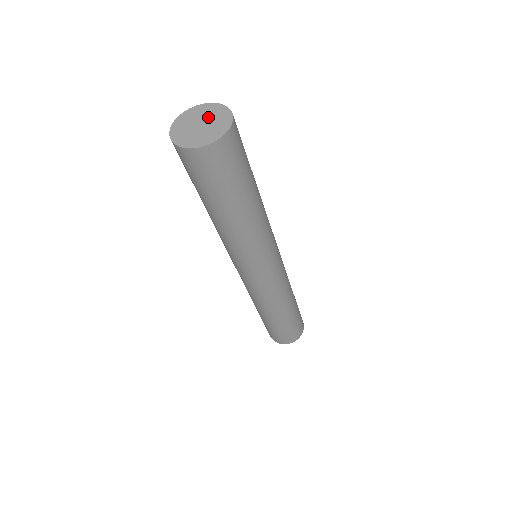
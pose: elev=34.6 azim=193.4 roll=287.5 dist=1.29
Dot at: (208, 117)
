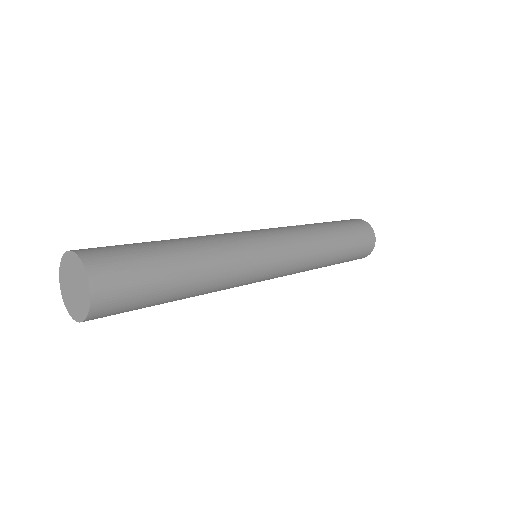
Dot at: (71, 275)
